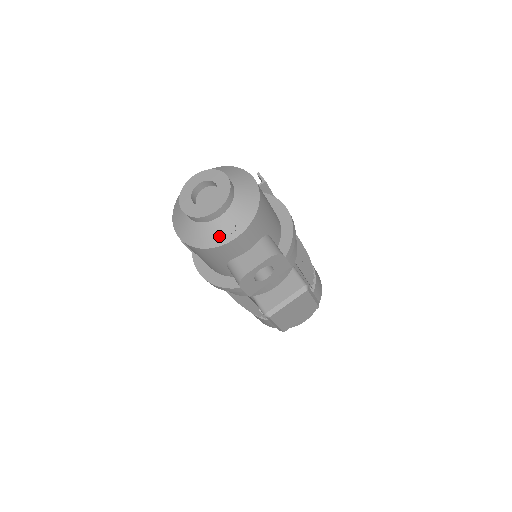
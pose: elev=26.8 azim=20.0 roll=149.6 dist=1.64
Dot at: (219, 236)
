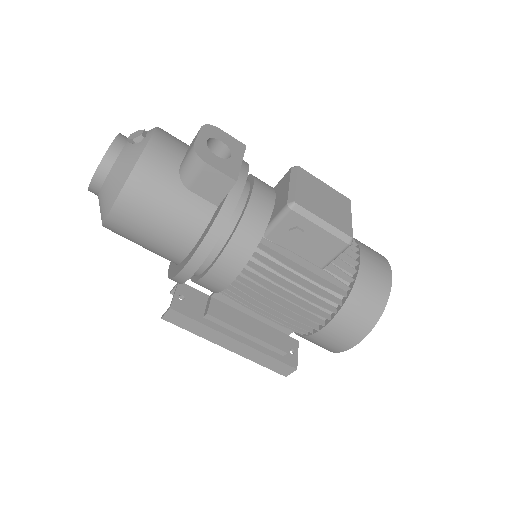
Dot at: (137, 148)
